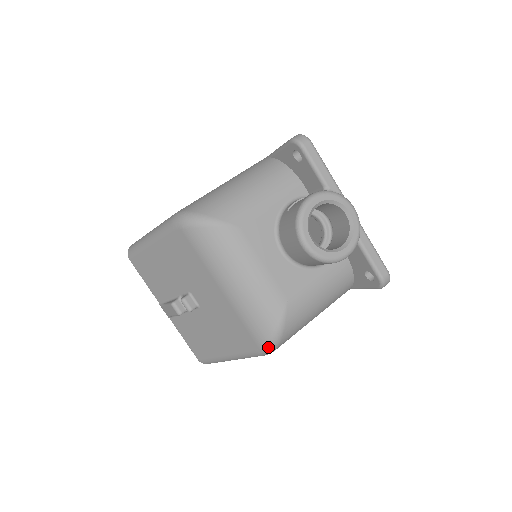
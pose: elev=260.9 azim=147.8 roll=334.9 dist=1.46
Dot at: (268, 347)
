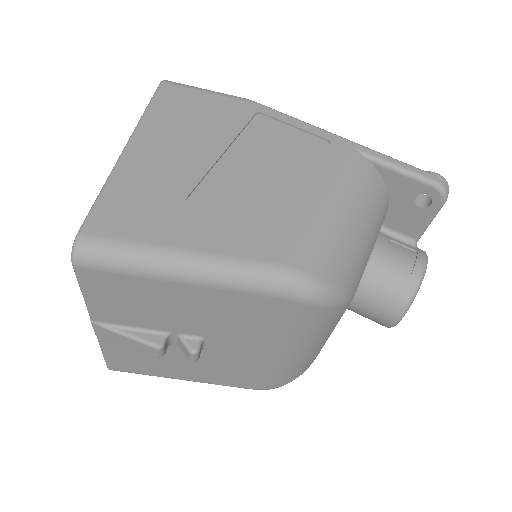
Dot at: (274, 388)
